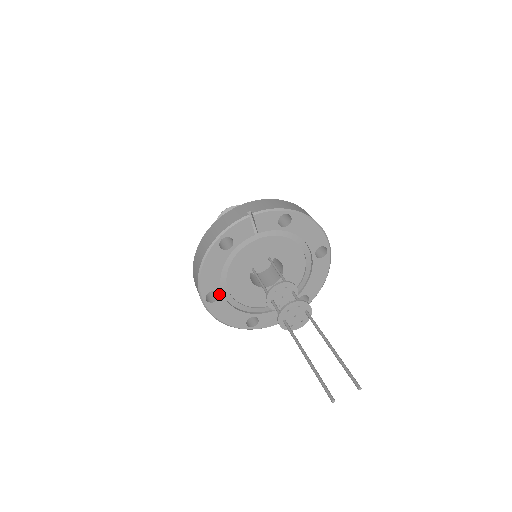
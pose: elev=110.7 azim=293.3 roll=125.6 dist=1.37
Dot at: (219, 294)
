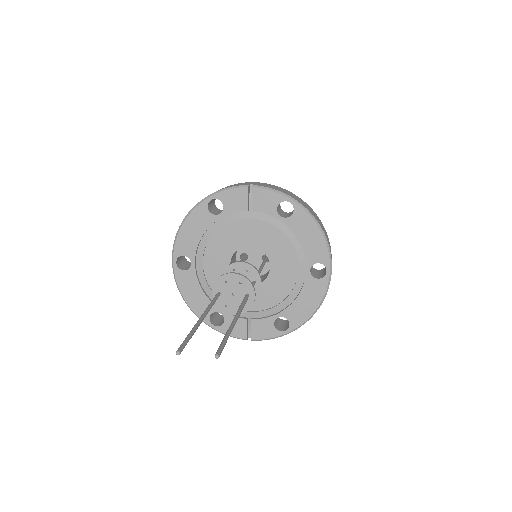
Dot at: (191, 264)
